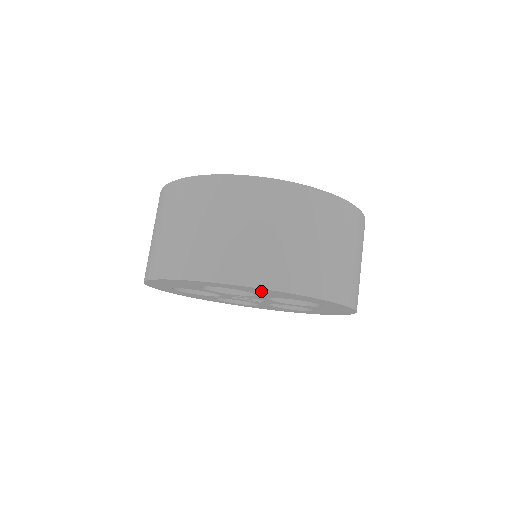
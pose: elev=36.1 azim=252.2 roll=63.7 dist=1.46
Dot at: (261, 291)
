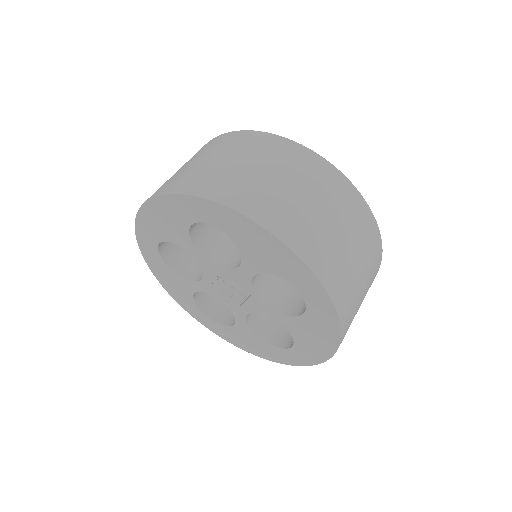
Dot at: (250, 237)
